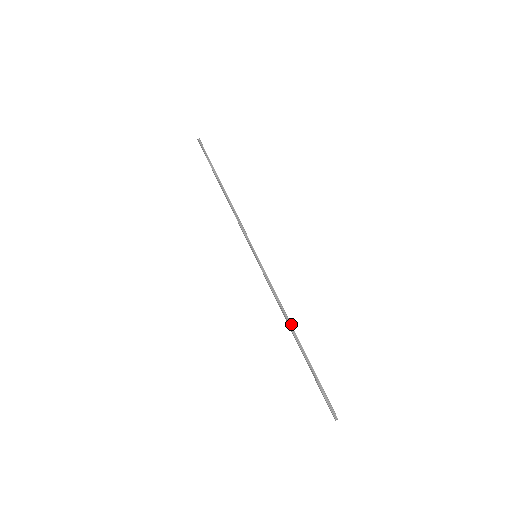
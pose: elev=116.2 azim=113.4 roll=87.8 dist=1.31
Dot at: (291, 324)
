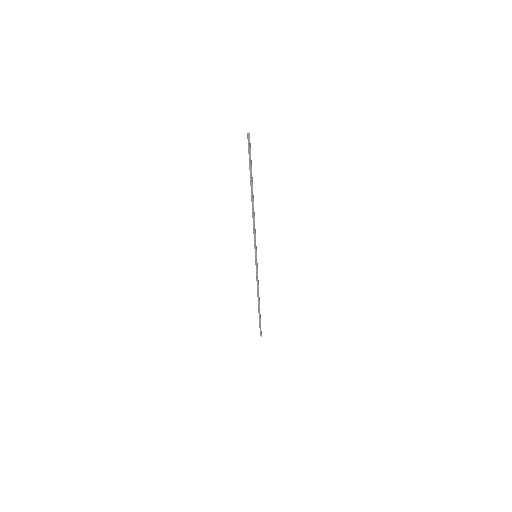
Dot at: occluded
